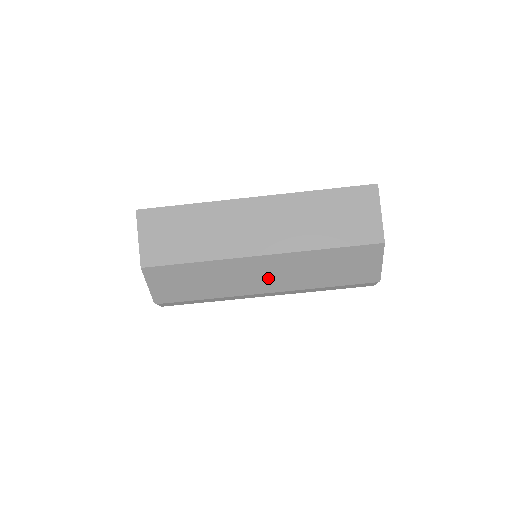
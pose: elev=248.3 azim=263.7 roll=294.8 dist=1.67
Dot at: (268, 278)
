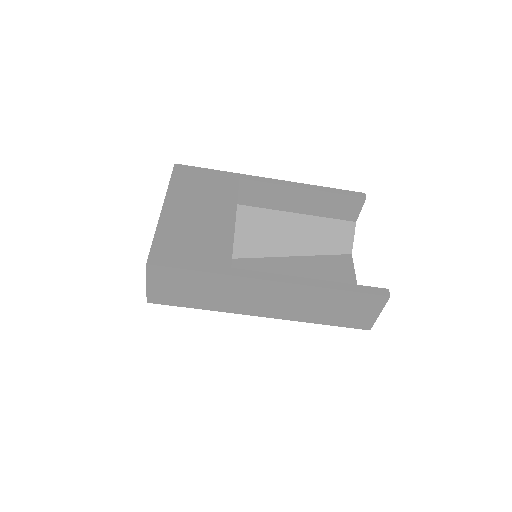
Dot at: occluded
